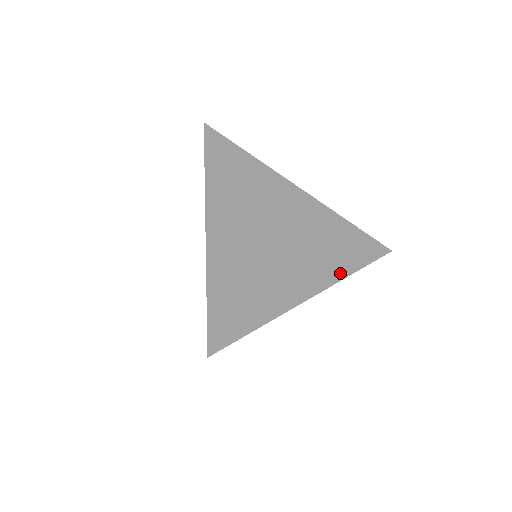
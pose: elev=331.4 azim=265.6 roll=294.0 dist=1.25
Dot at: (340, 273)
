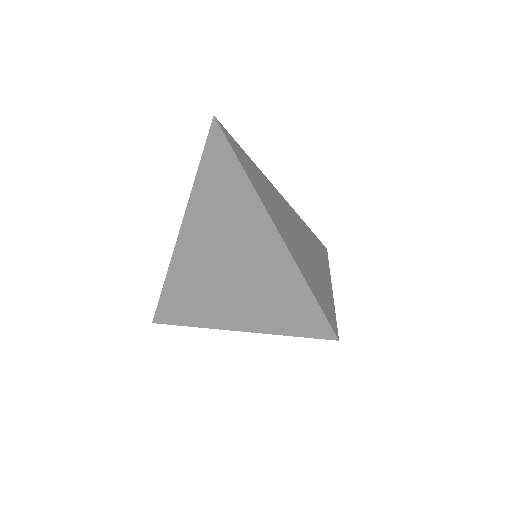
Dot at: (326, 265)
